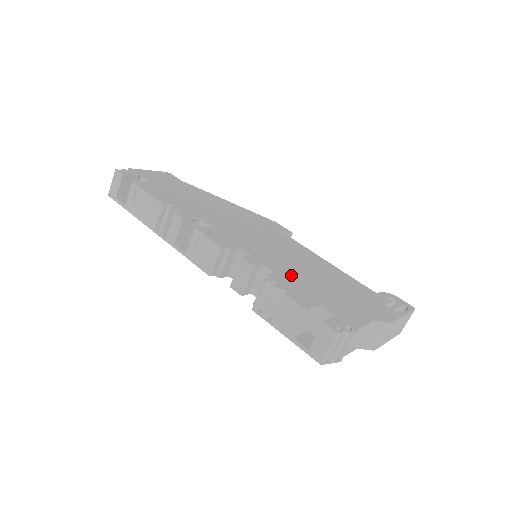
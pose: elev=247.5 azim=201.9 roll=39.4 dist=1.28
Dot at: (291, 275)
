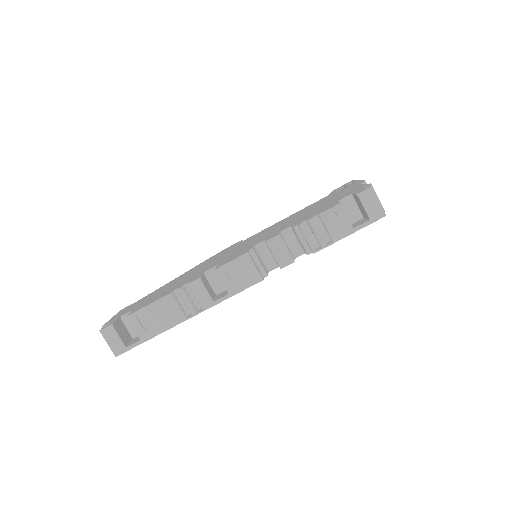
Dot at: occluded
